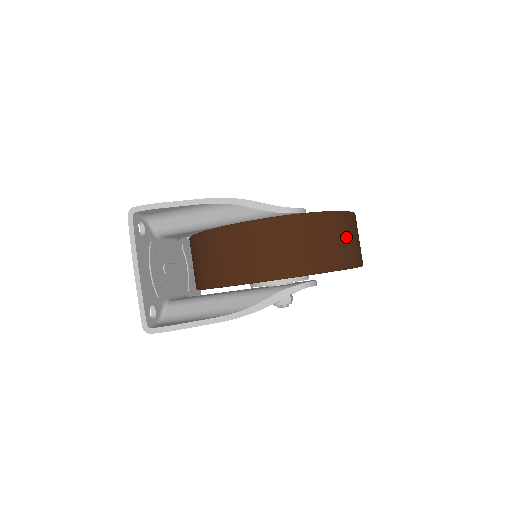
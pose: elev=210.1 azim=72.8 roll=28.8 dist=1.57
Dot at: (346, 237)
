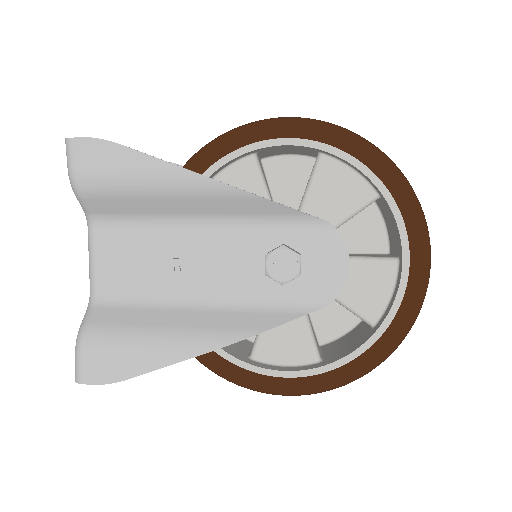
Dot at: occluded
